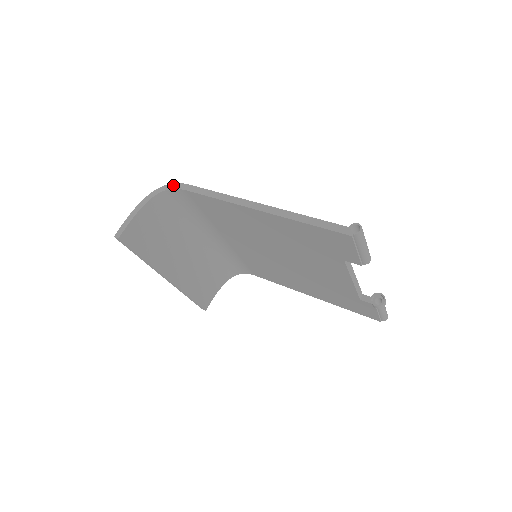
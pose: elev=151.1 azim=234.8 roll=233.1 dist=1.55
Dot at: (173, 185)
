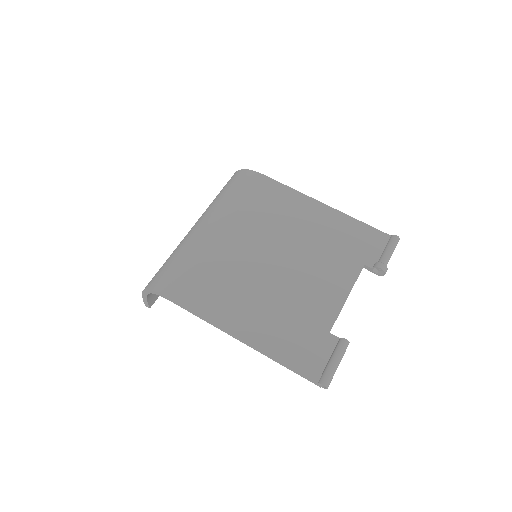
Dot at: (157, 294)
